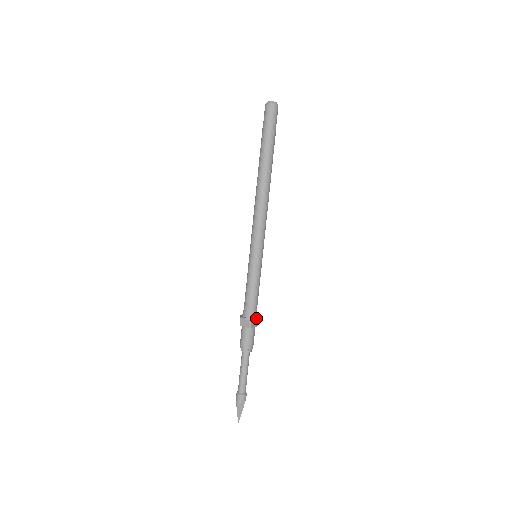
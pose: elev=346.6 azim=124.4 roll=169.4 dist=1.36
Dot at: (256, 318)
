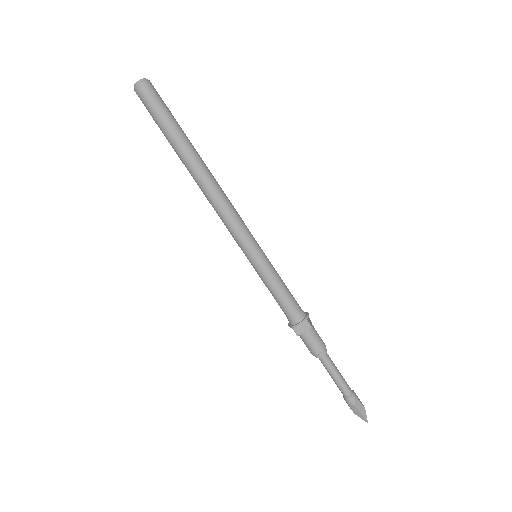
Dot at: (297, 324)
